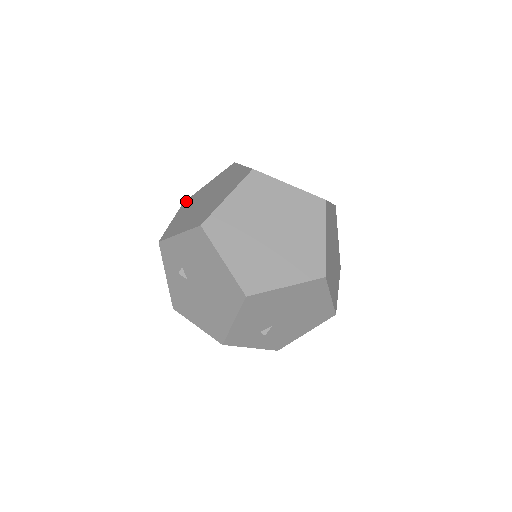
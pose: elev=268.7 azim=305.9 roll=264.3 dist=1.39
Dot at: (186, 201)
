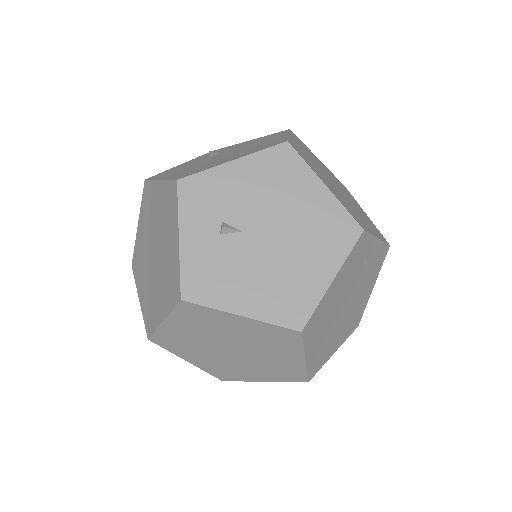
Dot at: occluded
